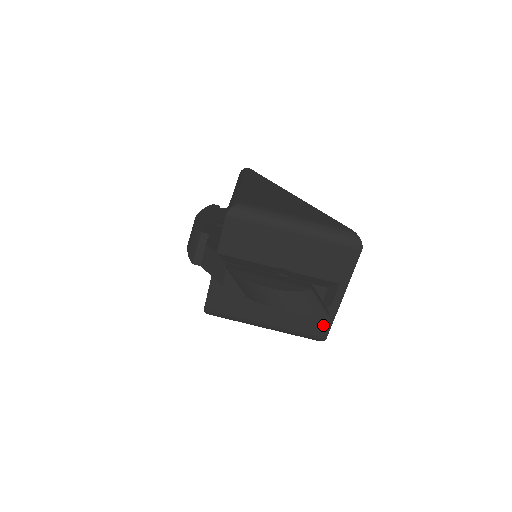
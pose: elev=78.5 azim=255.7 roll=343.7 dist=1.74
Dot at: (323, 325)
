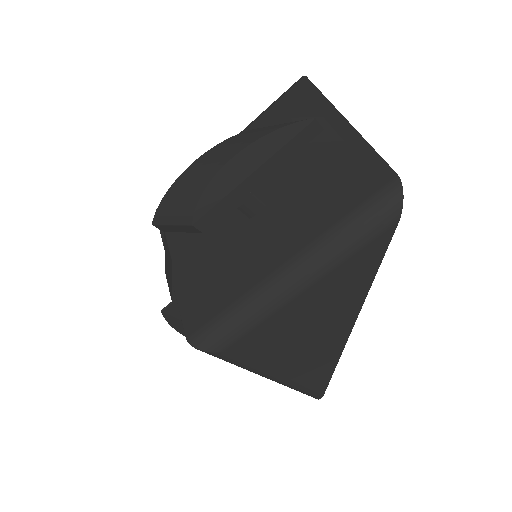
Dot at: occluded
